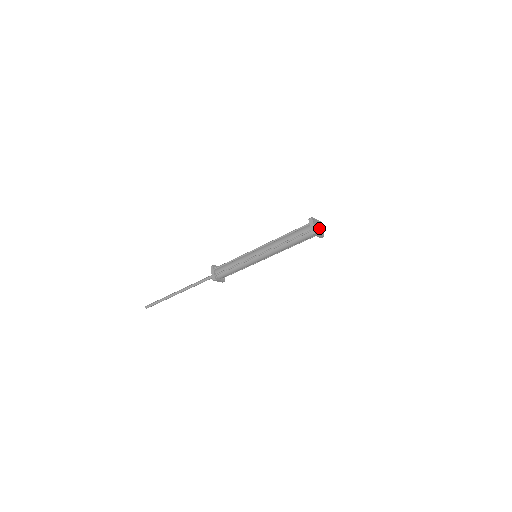
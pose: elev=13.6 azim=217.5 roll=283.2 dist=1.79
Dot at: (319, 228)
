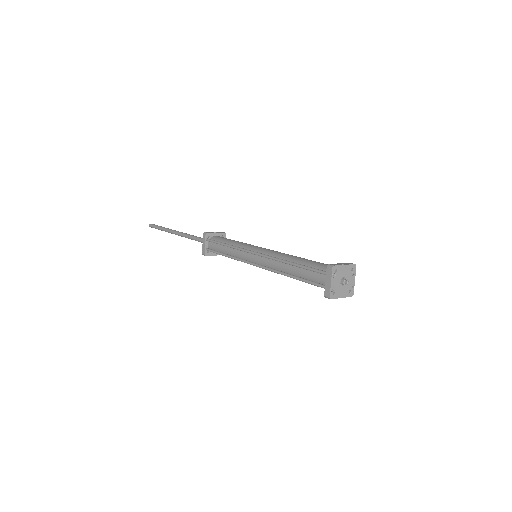
Dot at: (345, 283)
